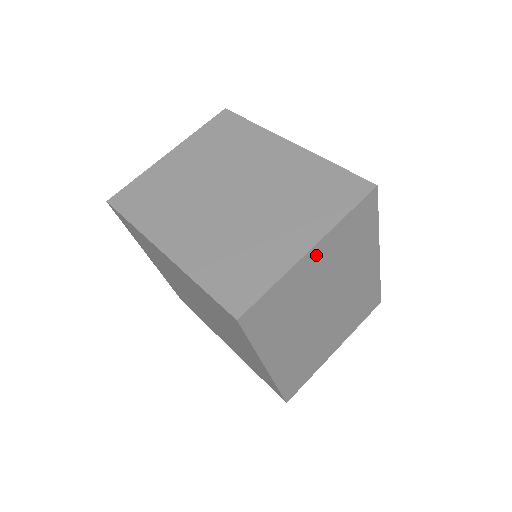
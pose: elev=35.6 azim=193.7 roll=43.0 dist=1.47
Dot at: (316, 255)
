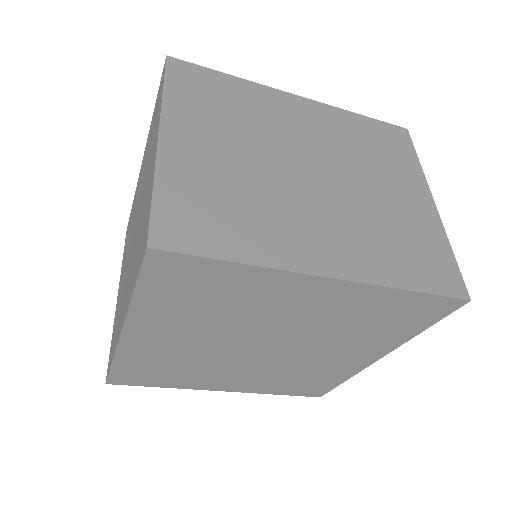
Dot at: (180, 137)
